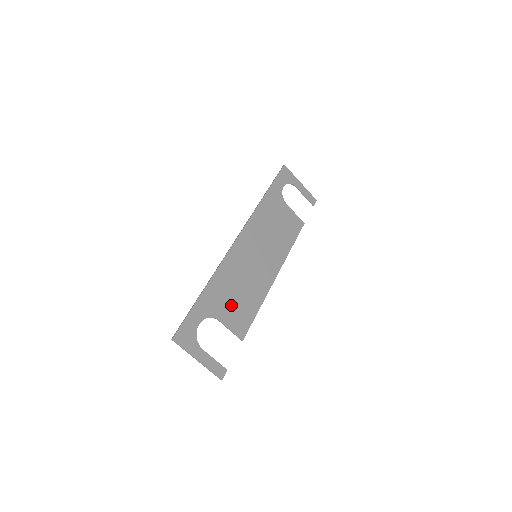
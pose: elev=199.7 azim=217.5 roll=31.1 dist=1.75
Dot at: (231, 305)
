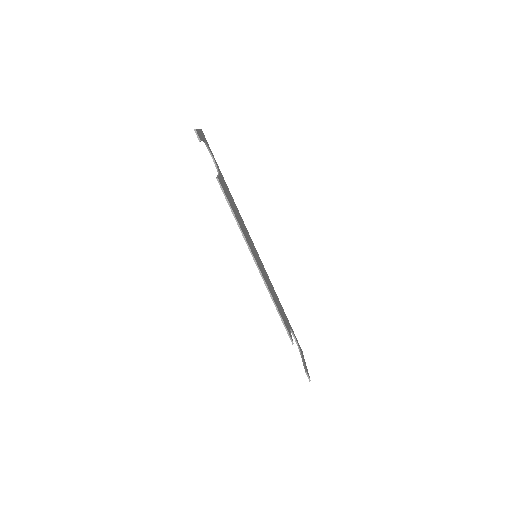
Dot at: occluded
